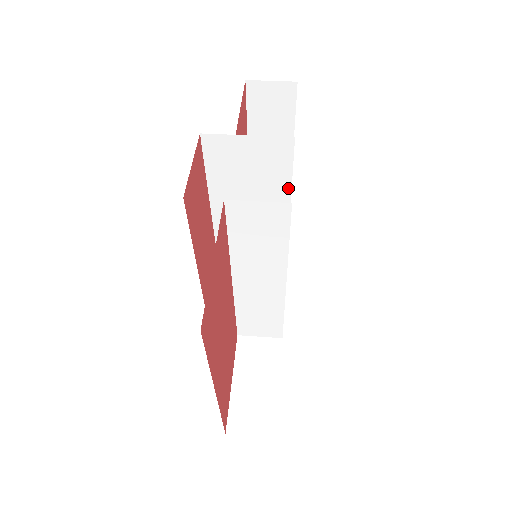
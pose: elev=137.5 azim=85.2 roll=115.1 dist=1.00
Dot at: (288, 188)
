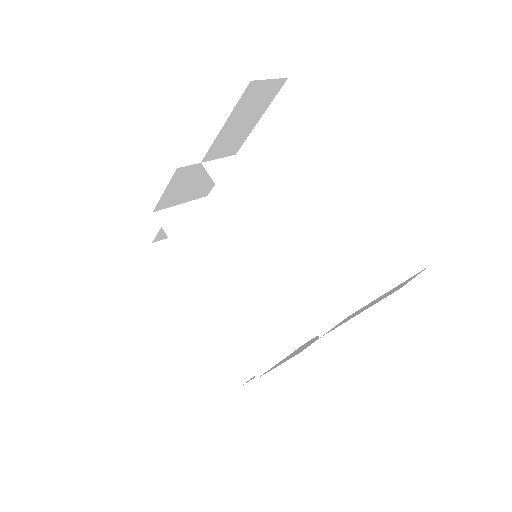
Dot at: (231, 236)
